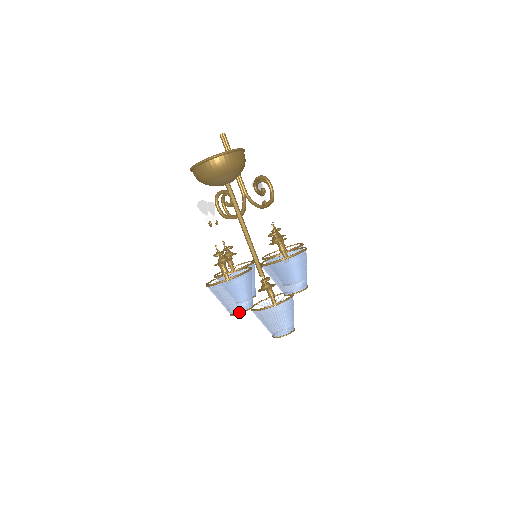
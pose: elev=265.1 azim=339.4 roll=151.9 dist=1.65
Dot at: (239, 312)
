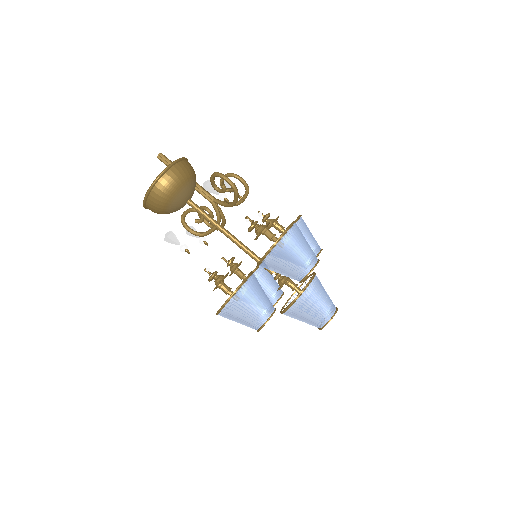
Dot at: (262, 324)
